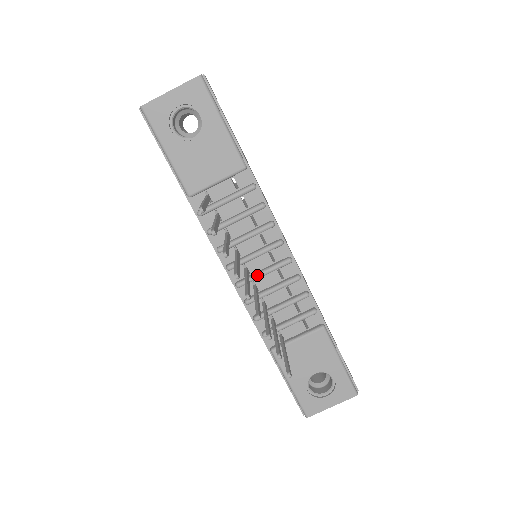
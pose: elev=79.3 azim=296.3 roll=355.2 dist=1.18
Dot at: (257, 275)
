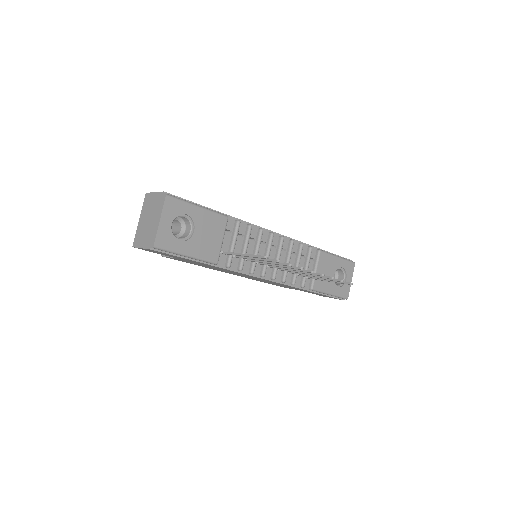
Dot at: occluded
